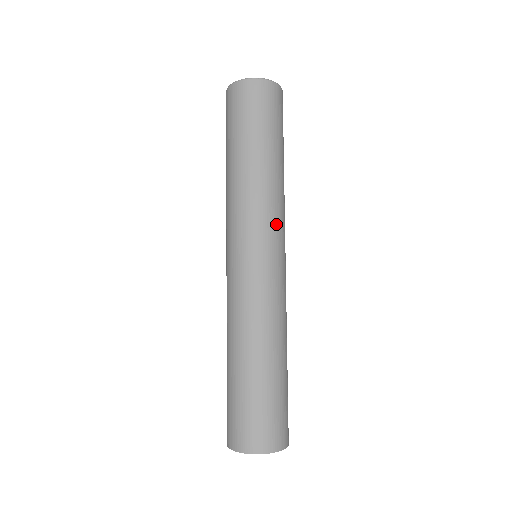
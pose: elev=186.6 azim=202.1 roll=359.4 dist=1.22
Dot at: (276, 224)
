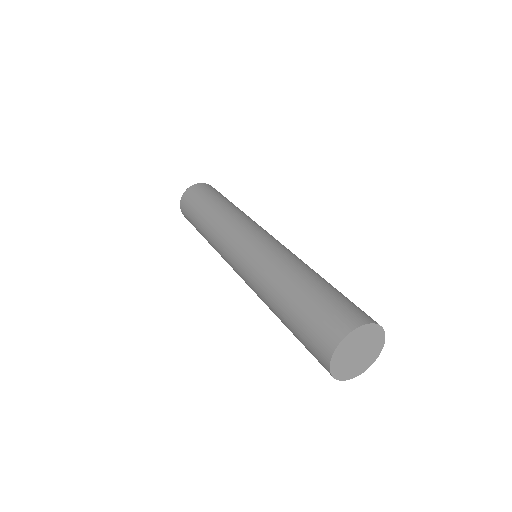
Dot at: (250, 223)
